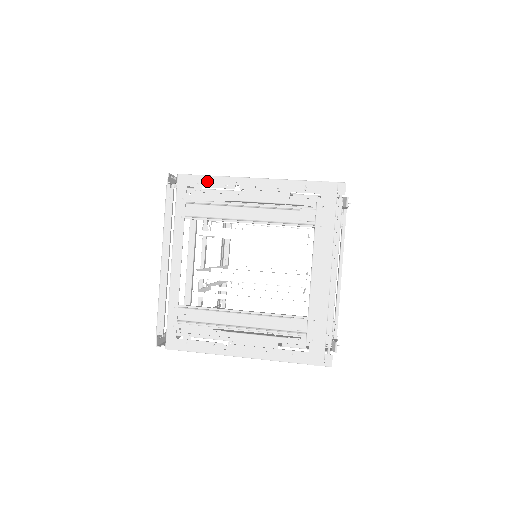
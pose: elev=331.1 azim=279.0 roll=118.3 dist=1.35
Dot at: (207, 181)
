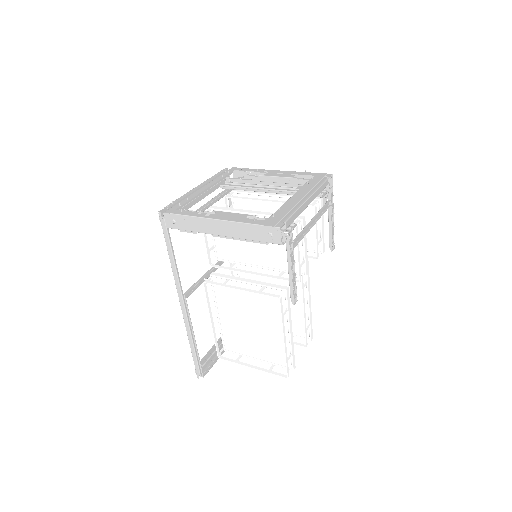
Dot at: (248, 170)
